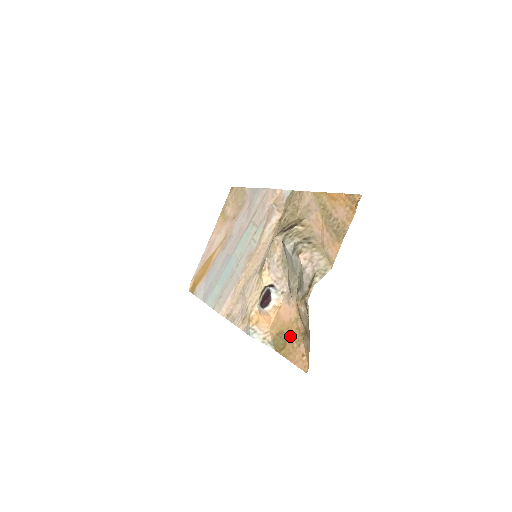
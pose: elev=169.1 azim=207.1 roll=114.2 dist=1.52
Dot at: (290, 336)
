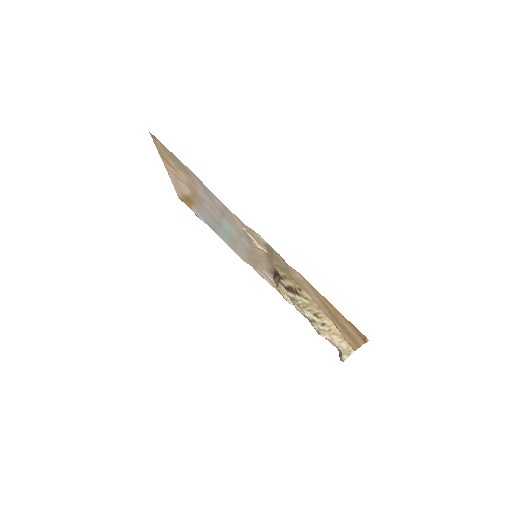
Dot at: occluded
